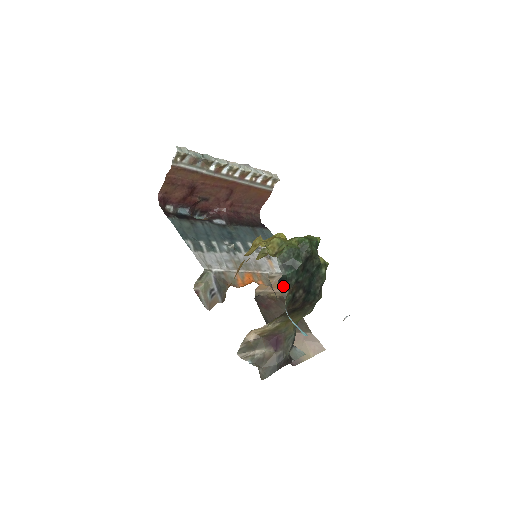
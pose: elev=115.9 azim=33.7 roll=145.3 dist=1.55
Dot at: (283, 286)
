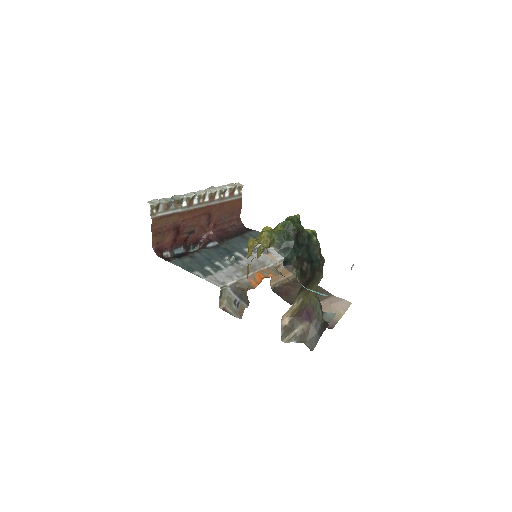
Dot at: (289, 267)
